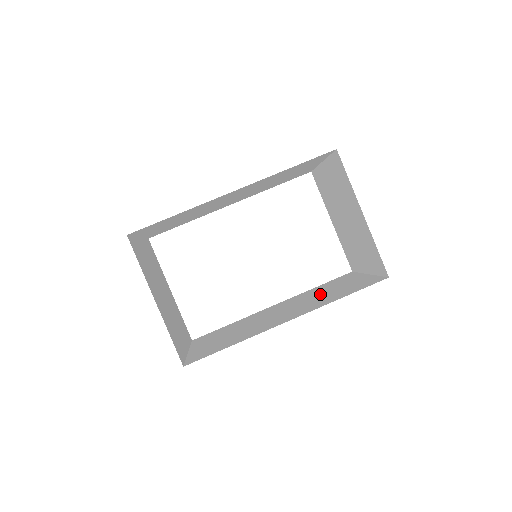
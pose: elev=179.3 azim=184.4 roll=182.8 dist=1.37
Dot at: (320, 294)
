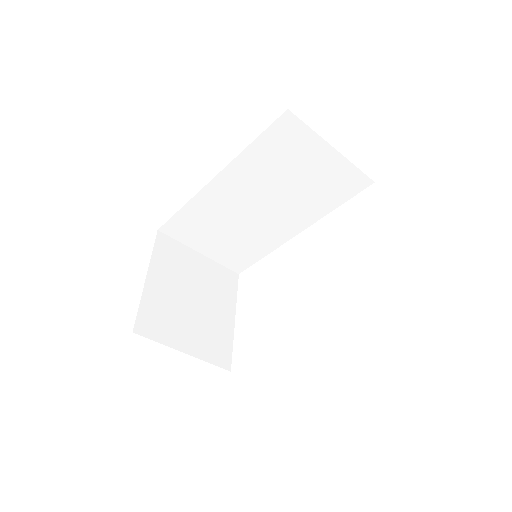
Dot at: occluded
